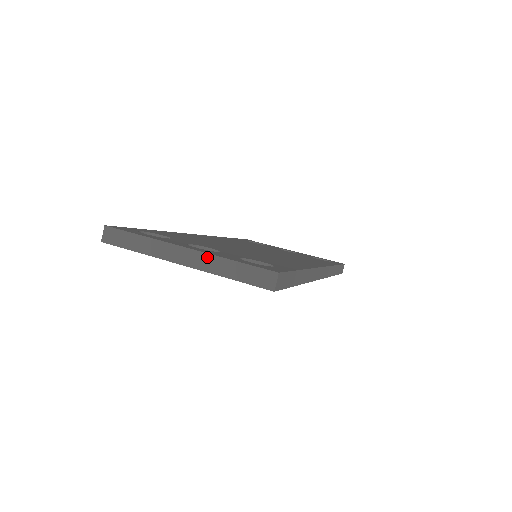
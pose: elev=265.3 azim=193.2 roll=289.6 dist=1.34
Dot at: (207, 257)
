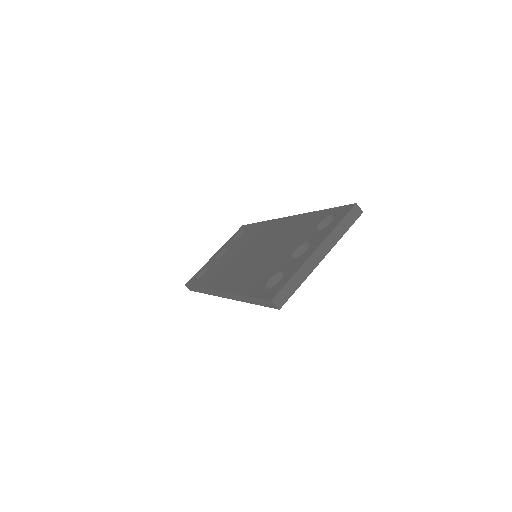
Dot at: (328, 239)
